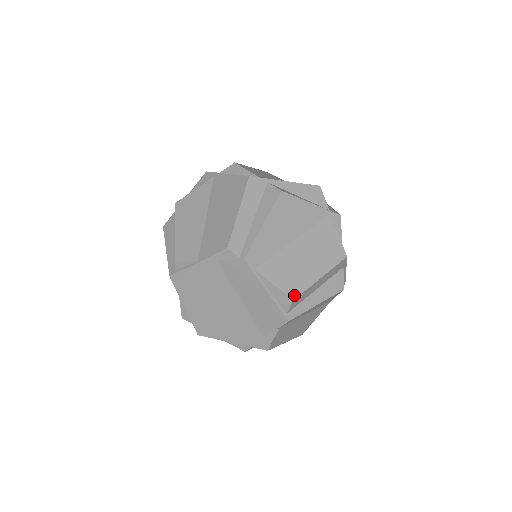
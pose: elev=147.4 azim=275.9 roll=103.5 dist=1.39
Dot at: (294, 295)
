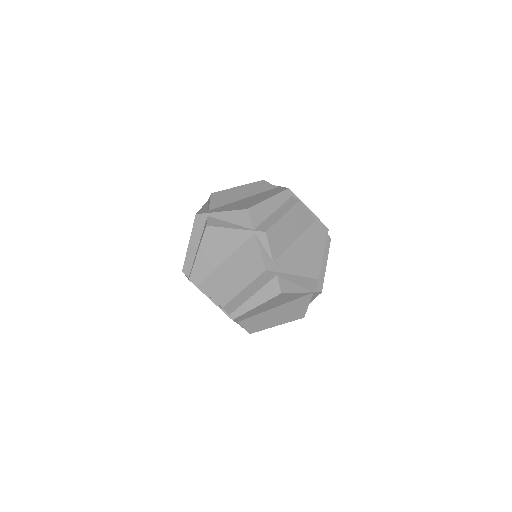
Dot at: (223, 304)
